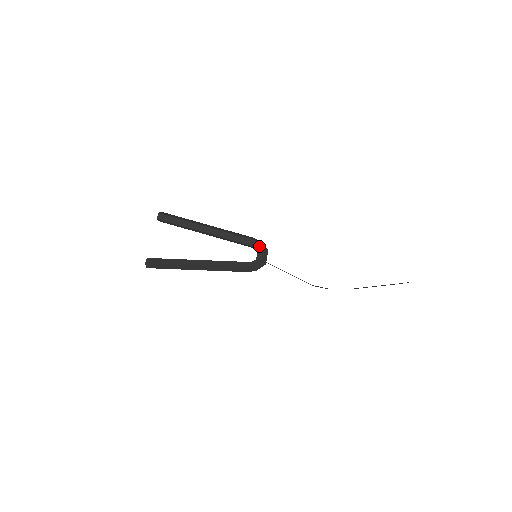
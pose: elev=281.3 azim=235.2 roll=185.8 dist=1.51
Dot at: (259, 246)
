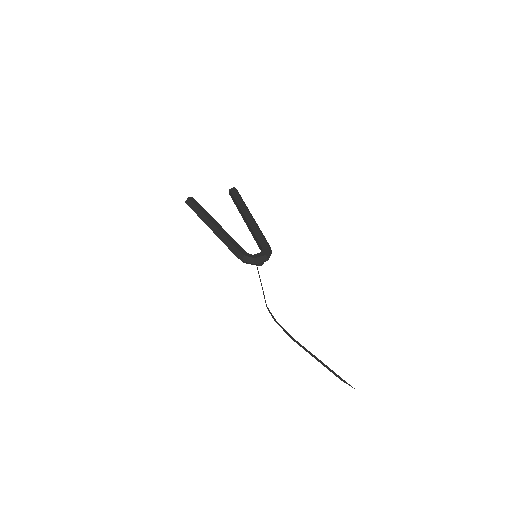
Dot at: (266, 250)
